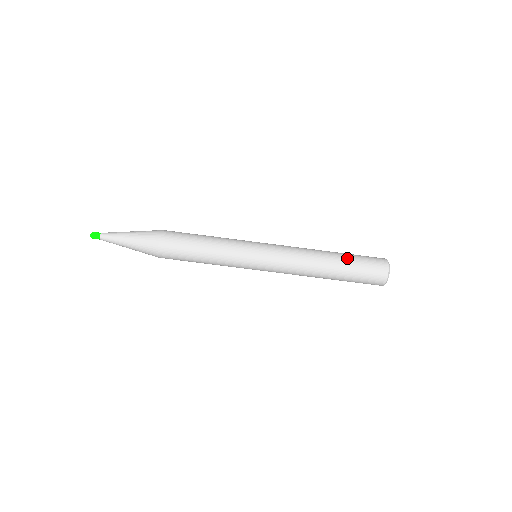
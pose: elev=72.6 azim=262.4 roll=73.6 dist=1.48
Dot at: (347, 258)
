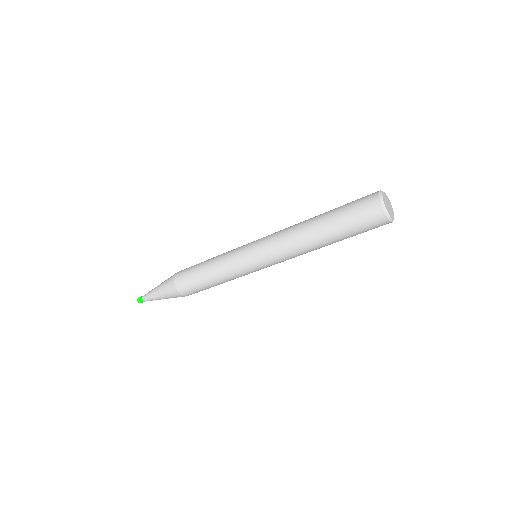
Dot at: (339, 234)
